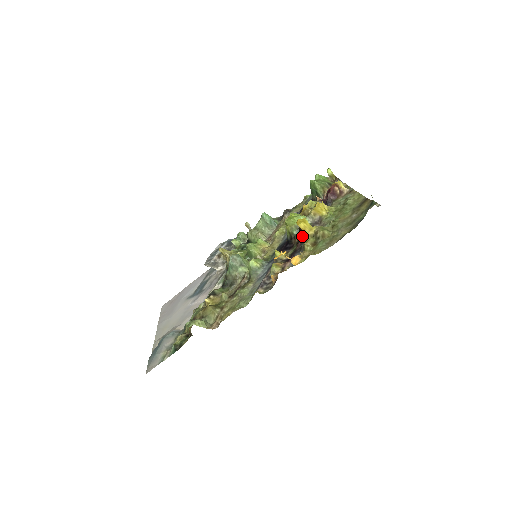
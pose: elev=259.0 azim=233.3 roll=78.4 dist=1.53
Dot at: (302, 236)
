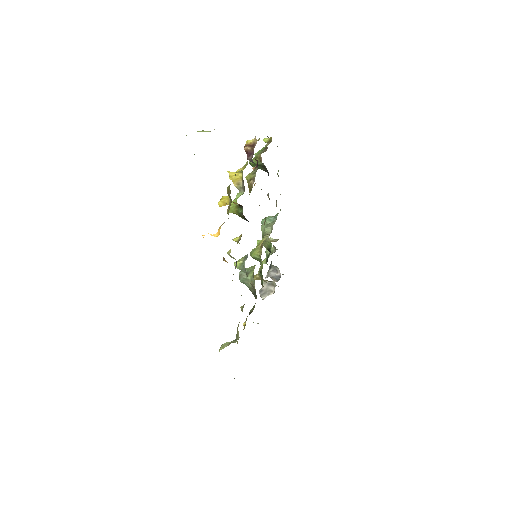
Dot at: (242, 208)
